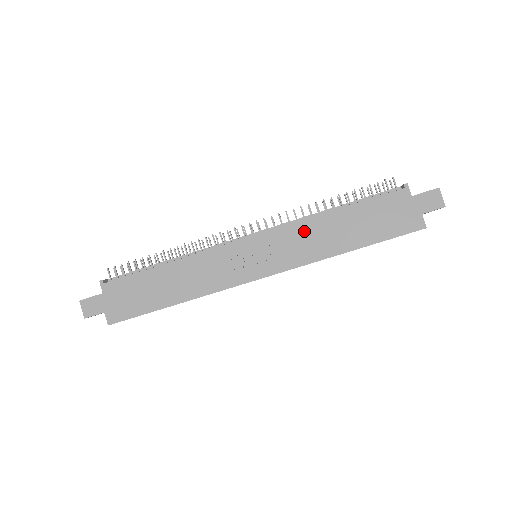
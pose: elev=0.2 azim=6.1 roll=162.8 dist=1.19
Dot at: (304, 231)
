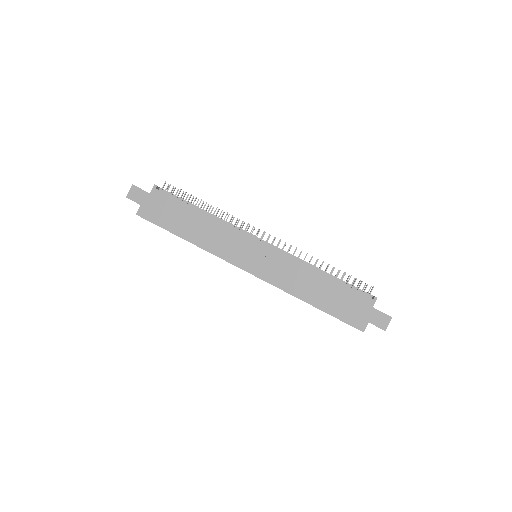
Dot at: (296, 269)
